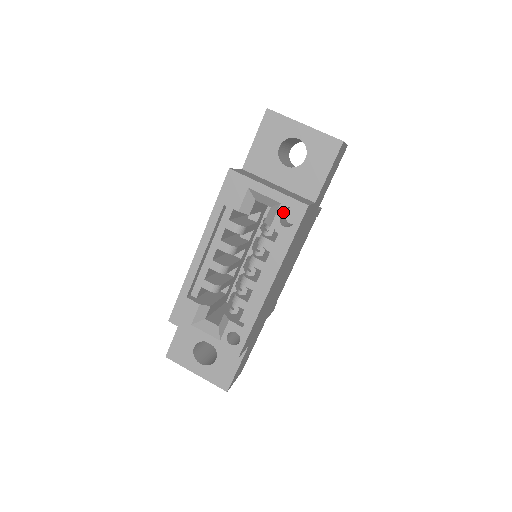
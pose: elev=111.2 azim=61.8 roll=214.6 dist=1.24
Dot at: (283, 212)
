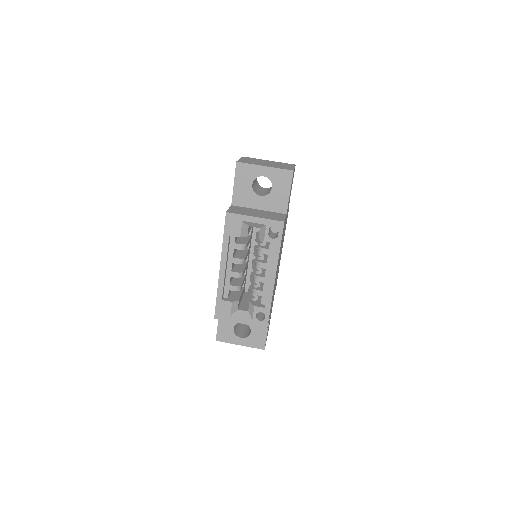
Dot at: (269, 229)
